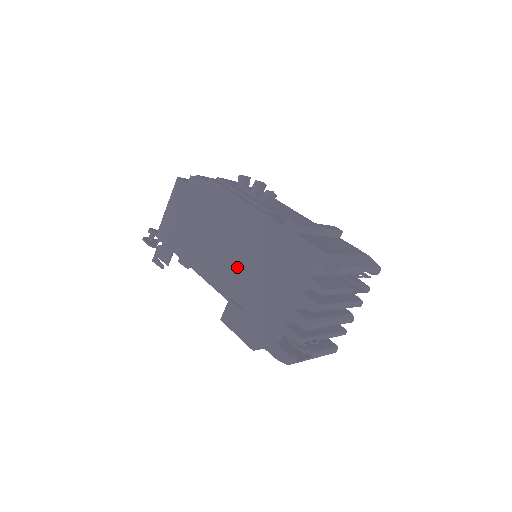
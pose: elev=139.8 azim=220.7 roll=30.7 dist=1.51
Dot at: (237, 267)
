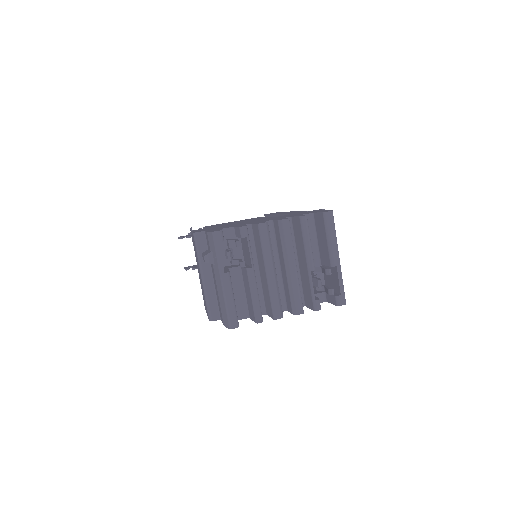
Dot at: occluded
